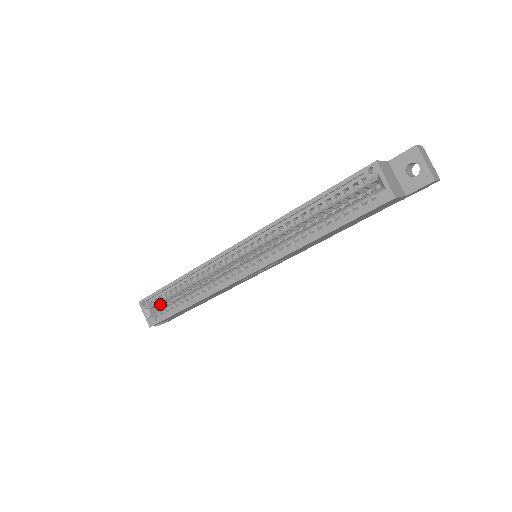
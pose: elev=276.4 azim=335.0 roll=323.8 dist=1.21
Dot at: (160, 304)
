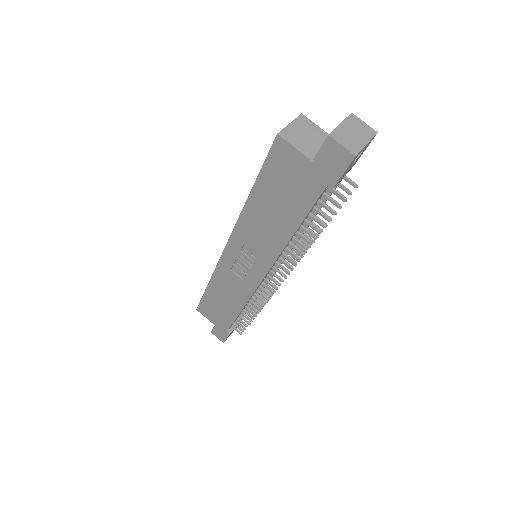
Dot at: occluded
